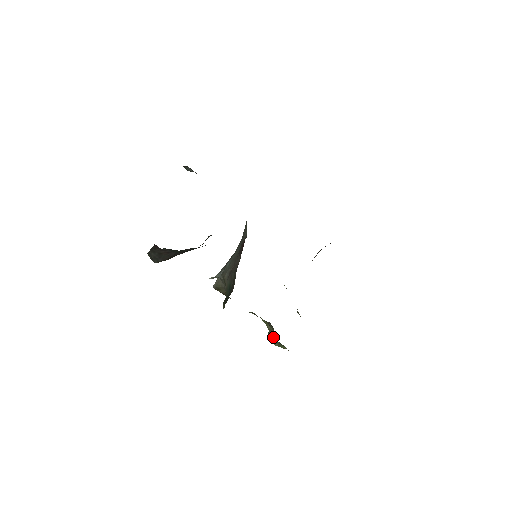
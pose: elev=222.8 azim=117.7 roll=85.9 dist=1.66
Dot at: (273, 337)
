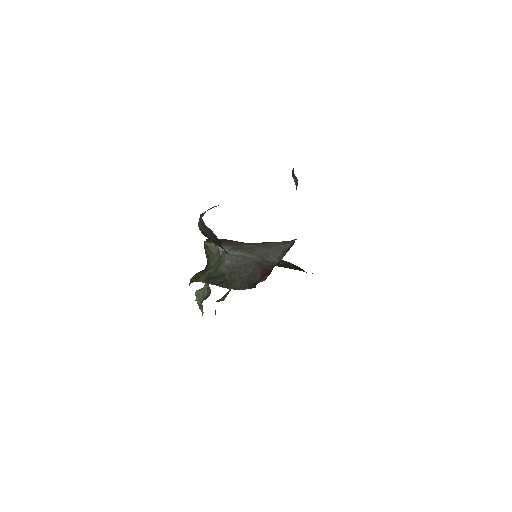
Dot at: (202, 299)
